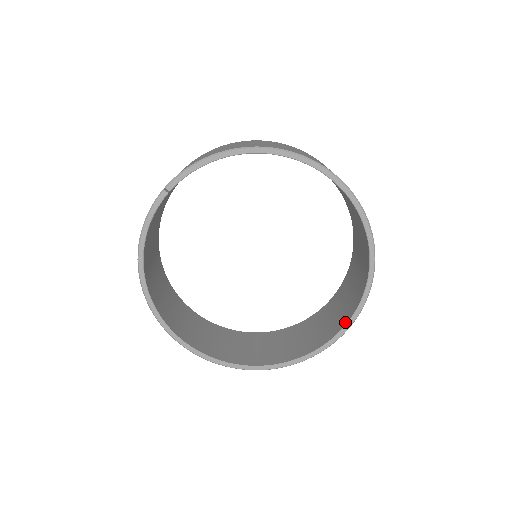
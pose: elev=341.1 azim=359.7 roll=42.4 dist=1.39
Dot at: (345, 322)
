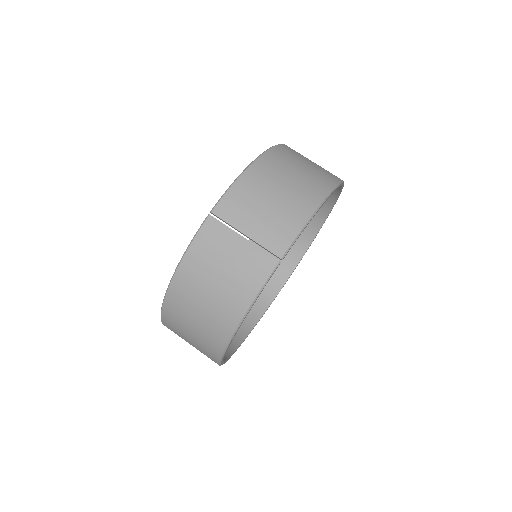
Dot at: (291, 270)
